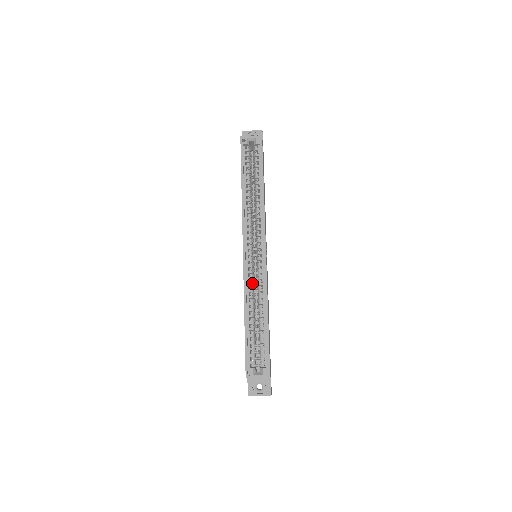
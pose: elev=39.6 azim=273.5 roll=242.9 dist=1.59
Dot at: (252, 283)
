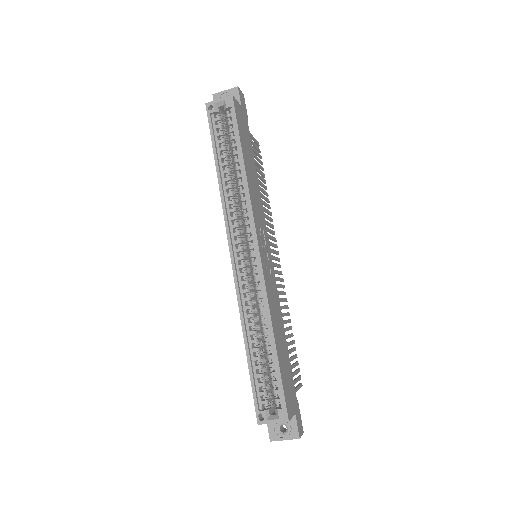
Dot at: (249, 297)
